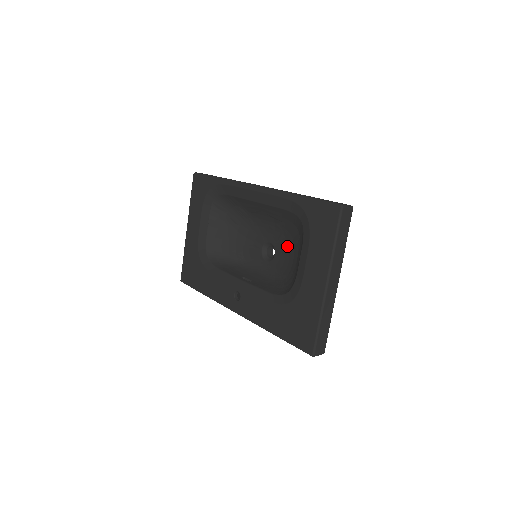
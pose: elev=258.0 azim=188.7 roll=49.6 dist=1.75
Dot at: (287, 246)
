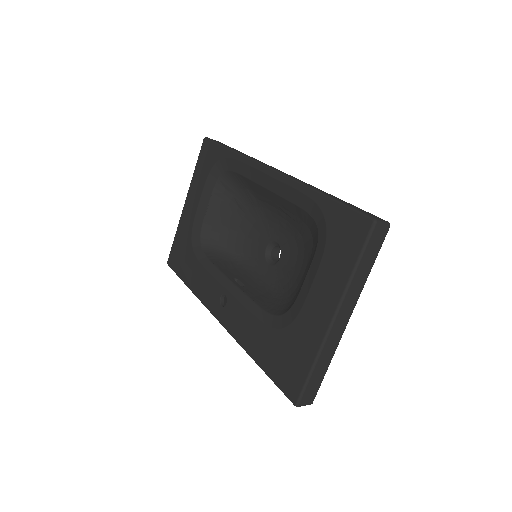
Dot at: (296, 252)
